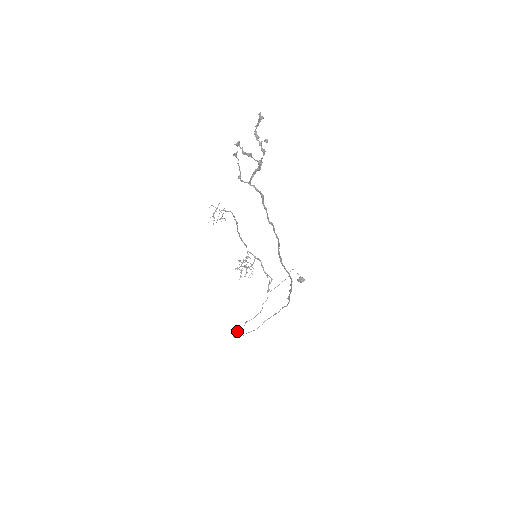
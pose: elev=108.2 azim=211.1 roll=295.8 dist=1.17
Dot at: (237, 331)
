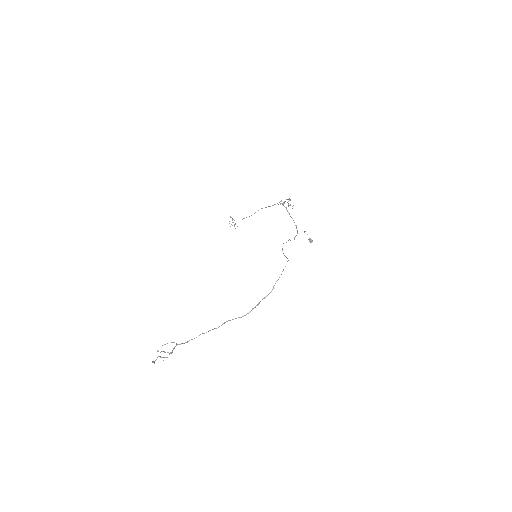
Dot at: occluded
